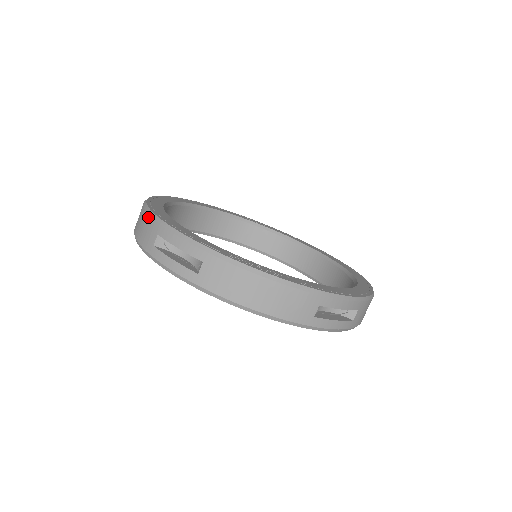
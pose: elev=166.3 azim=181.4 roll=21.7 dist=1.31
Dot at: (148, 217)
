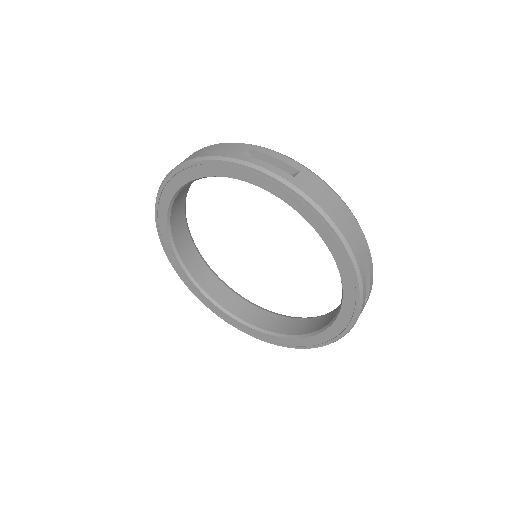
Dot at: (228, 143)
